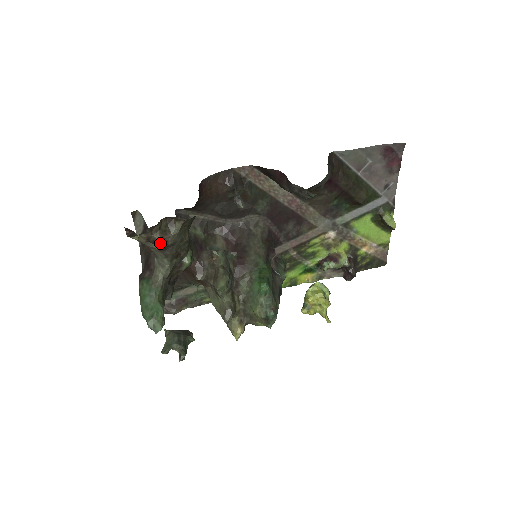
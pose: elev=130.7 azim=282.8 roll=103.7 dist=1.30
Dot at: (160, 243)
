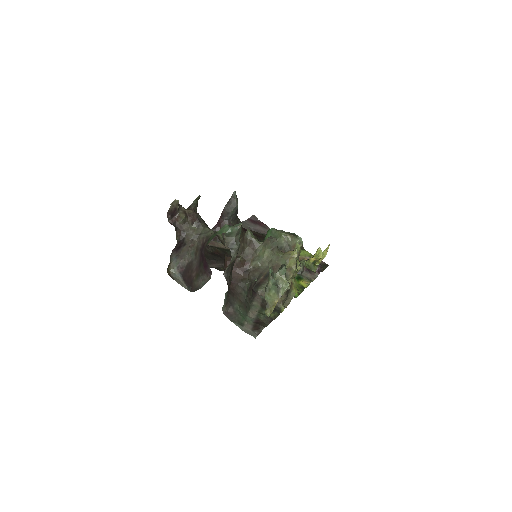
Dot at: (193, 213)
